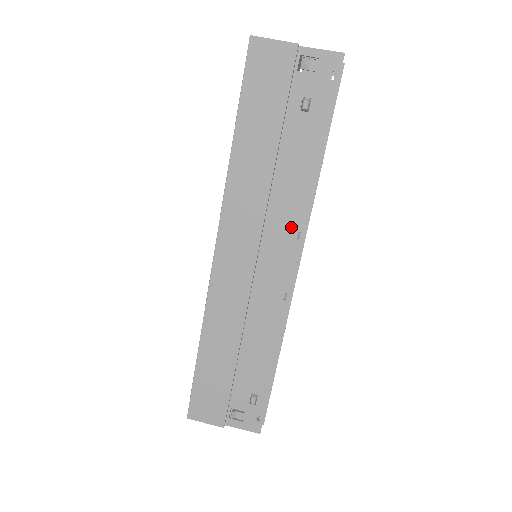
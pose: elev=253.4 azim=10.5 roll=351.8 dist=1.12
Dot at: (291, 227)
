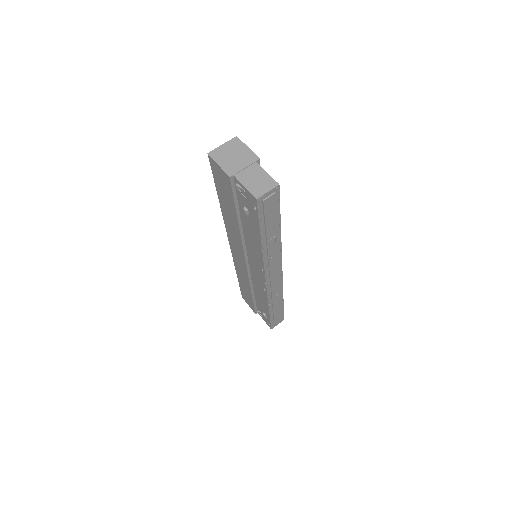
Dot at: (258, 263)
